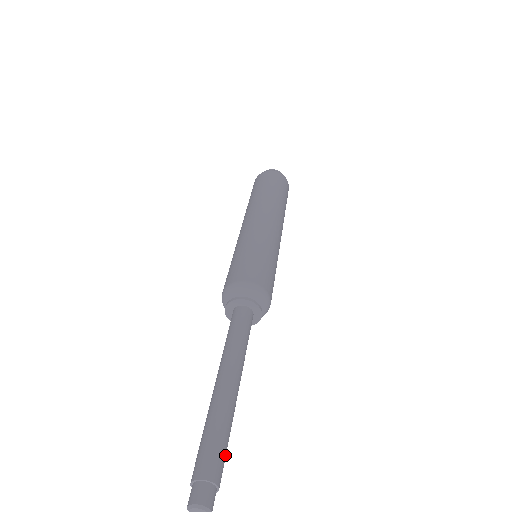
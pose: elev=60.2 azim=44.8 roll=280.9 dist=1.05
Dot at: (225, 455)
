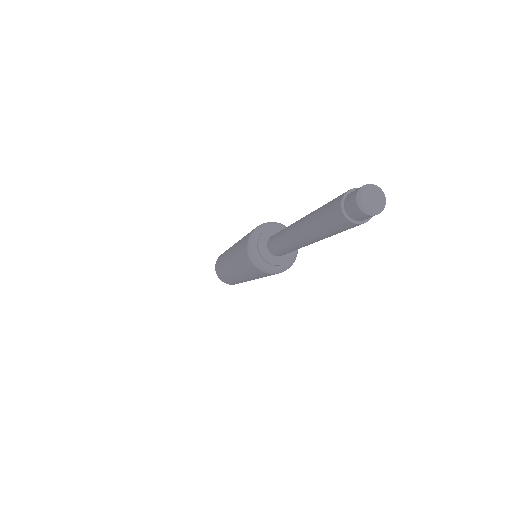
Dot at: occluded
